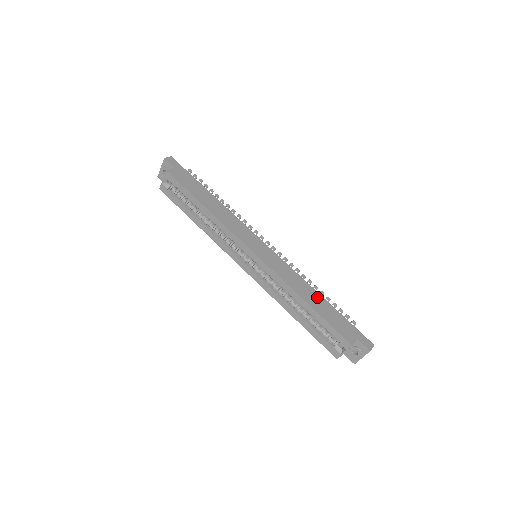
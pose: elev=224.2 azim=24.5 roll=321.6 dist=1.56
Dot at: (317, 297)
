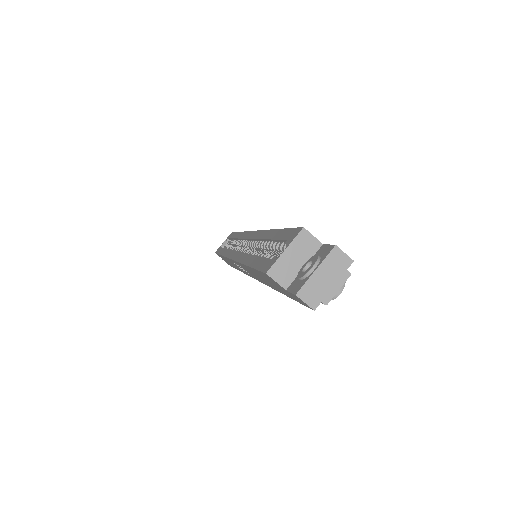
Dot at: occluded
